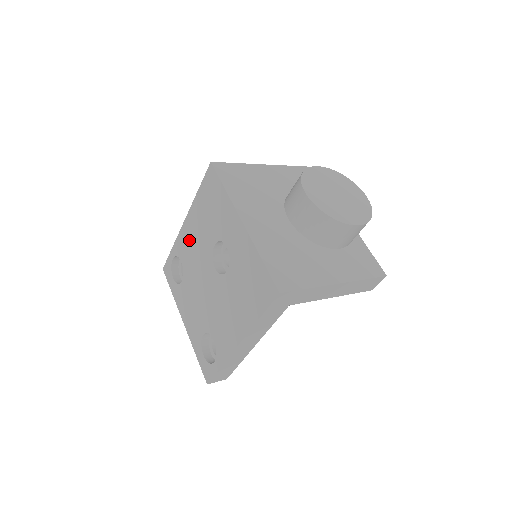
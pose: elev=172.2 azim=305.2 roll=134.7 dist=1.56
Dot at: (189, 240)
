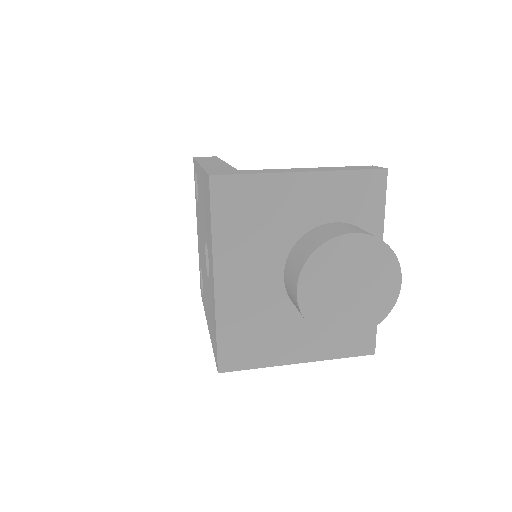
Dot at: (200, 189)
